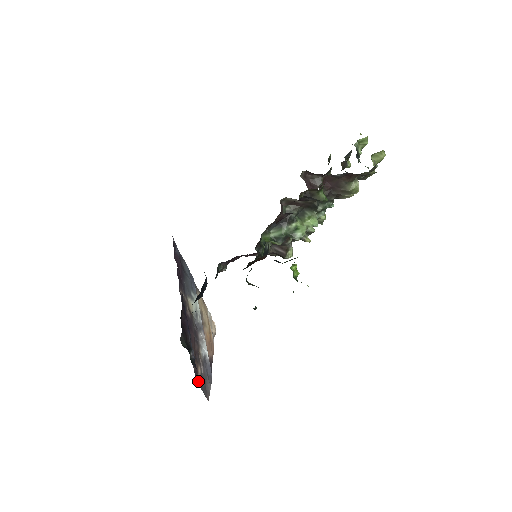
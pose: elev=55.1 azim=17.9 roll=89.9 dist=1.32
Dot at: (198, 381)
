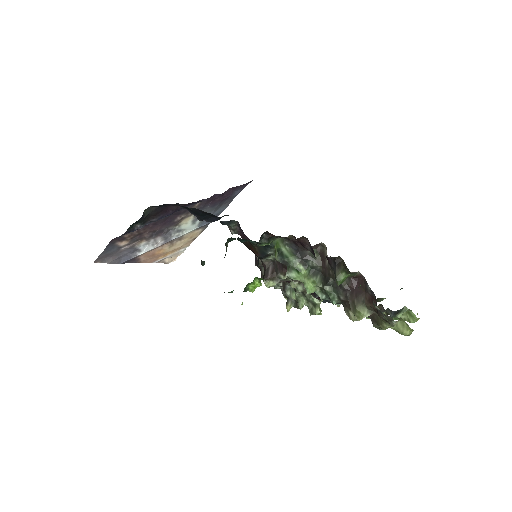
Dot at: (112, 243)
